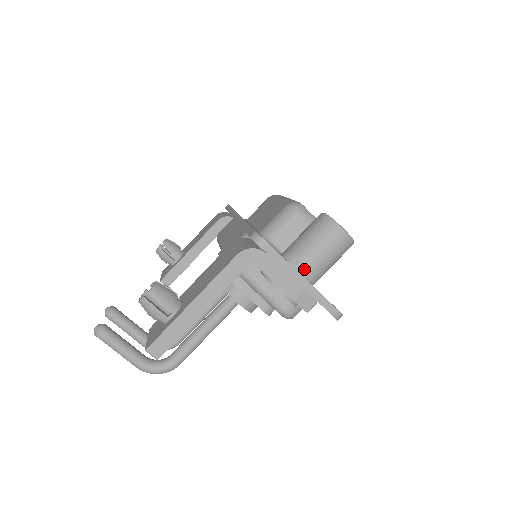
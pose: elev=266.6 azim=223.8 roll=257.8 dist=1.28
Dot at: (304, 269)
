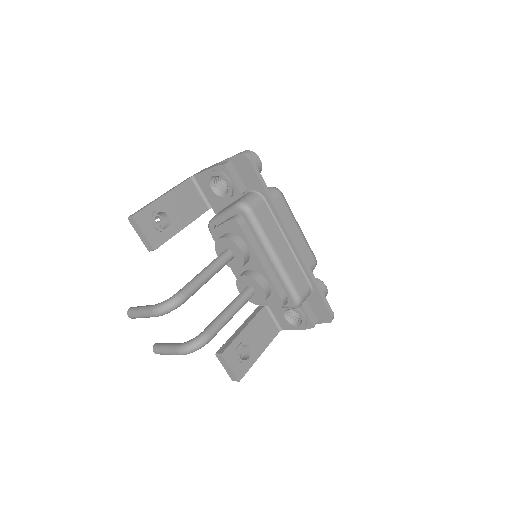
Dot at: occluded
